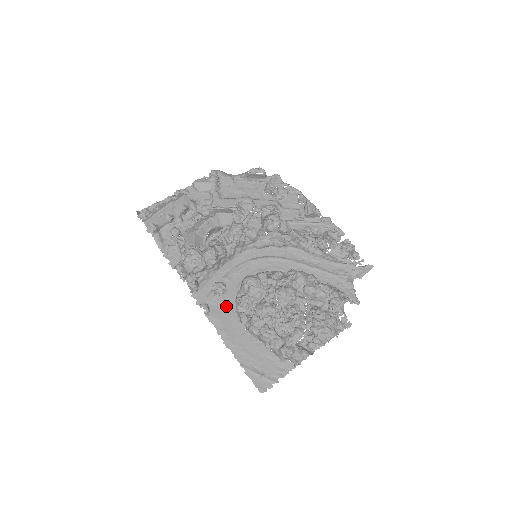
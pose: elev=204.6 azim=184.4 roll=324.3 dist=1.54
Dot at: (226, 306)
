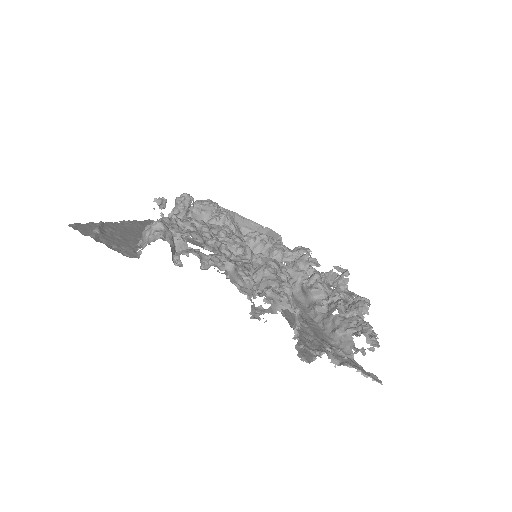
Dot at: occluded
